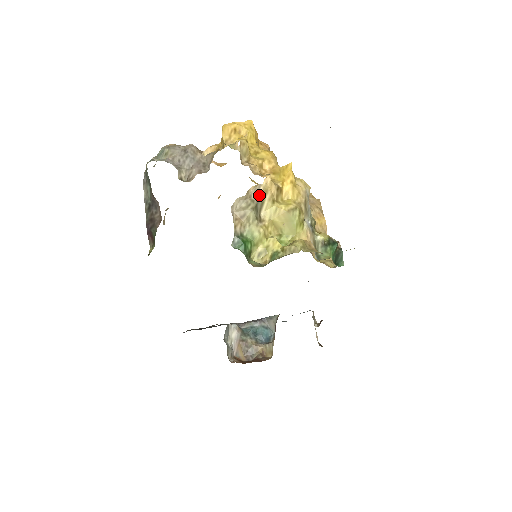
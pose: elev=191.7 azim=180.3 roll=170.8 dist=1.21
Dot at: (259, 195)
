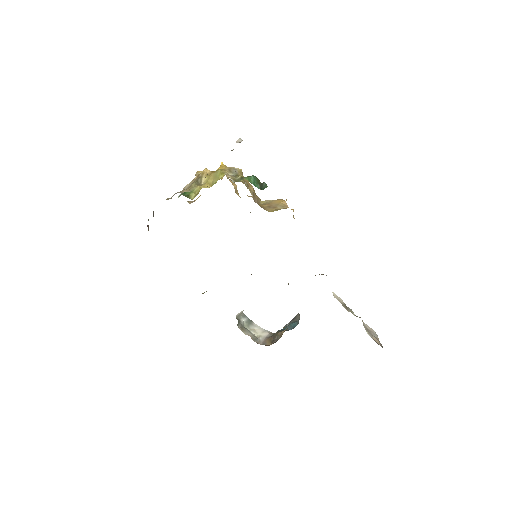
Dot at: (199, 177)
